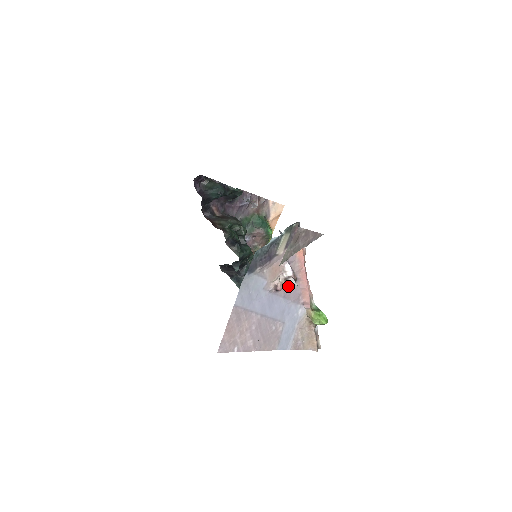
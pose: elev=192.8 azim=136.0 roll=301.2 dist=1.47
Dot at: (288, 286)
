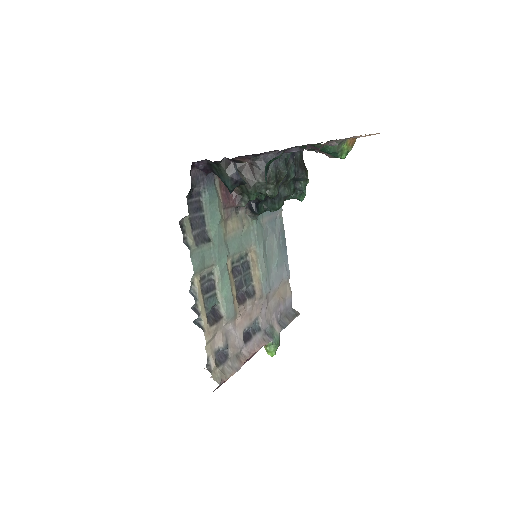
Dot at: occluded
